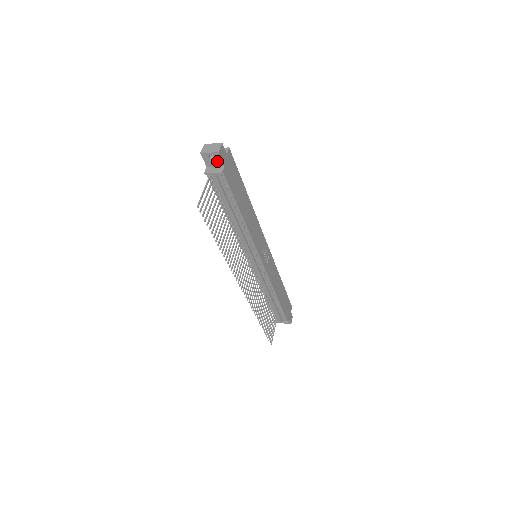
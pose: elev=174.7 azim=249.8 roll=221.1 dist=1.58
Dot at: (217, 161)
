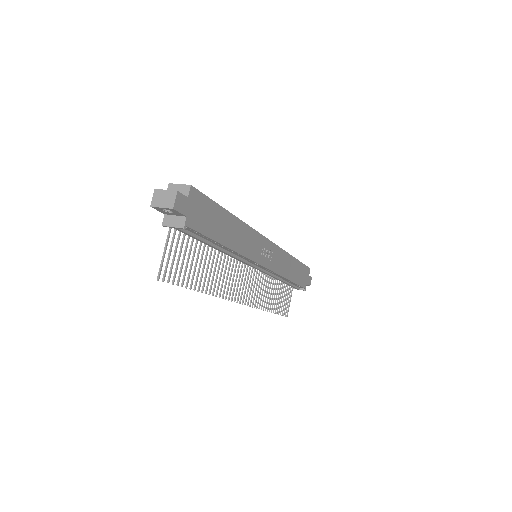
Dot at: (175, 213)
